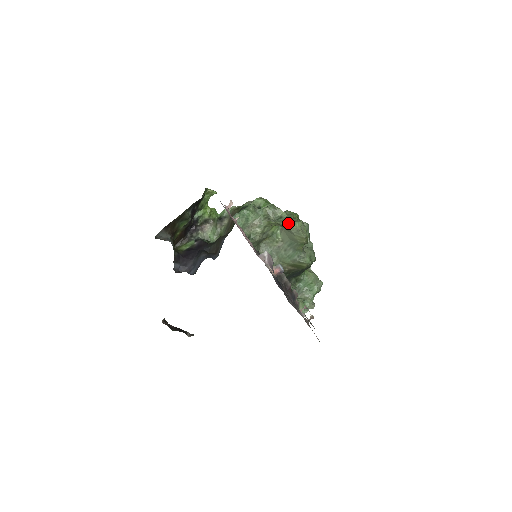
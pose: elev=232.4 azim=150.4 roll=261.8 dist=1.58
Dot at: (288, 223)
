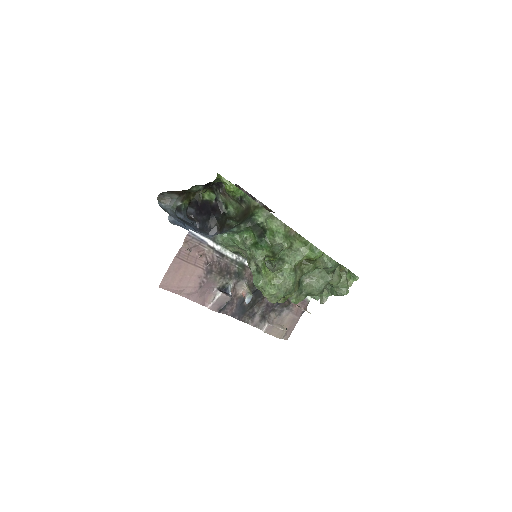
Dot at: (256, 287)
